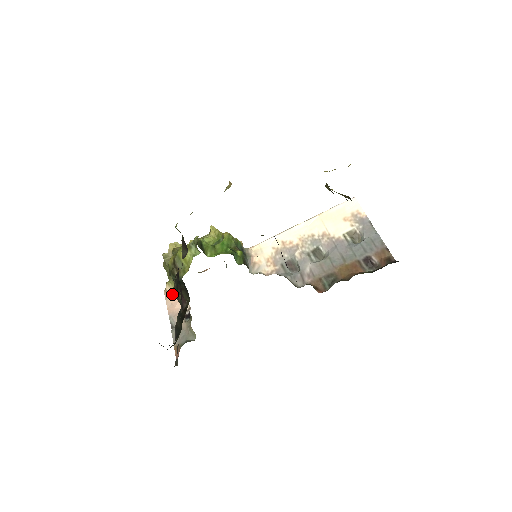
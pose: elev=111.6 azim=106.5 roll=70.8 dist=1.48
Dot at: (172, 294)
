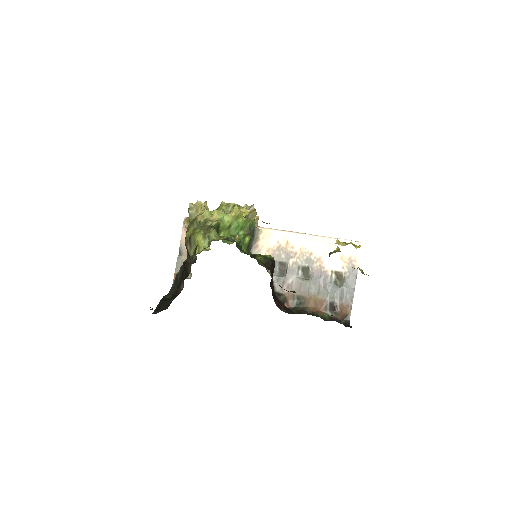
Dot at: occluded
